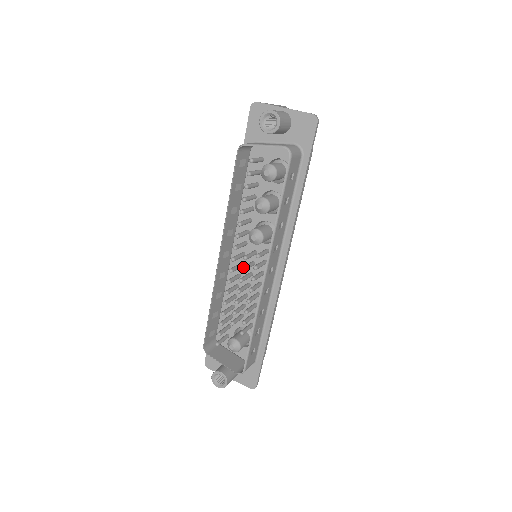
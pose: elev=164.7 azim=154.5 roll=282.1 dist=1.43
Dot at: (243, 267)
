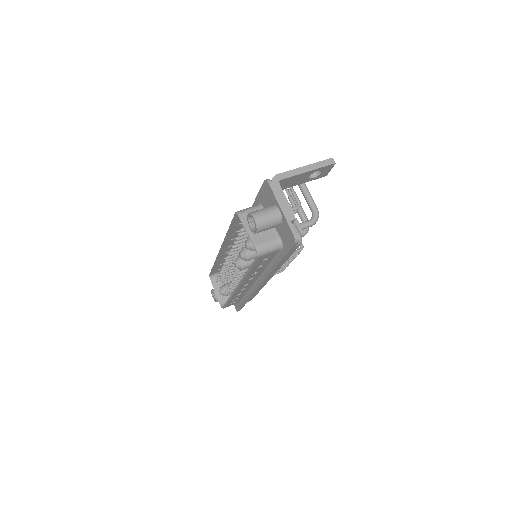
Dot at: (231, 268)
